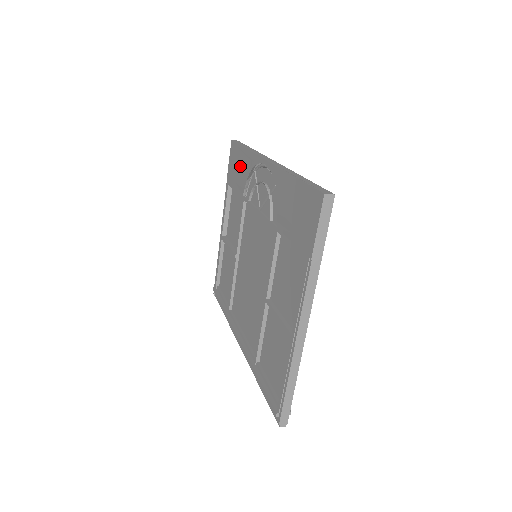
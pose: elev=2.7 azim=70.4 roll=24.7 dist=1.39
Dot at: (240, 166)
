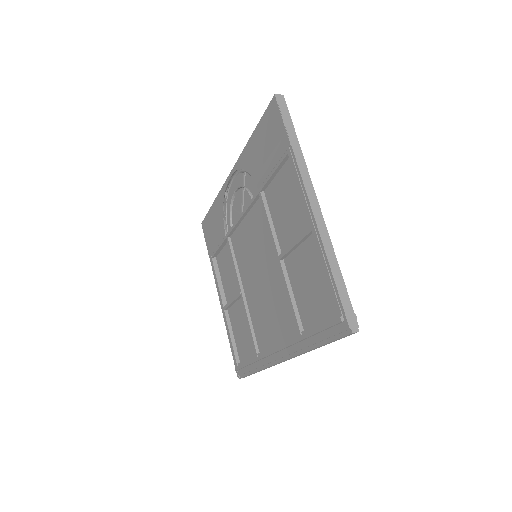
Dot at: (214, 222)
